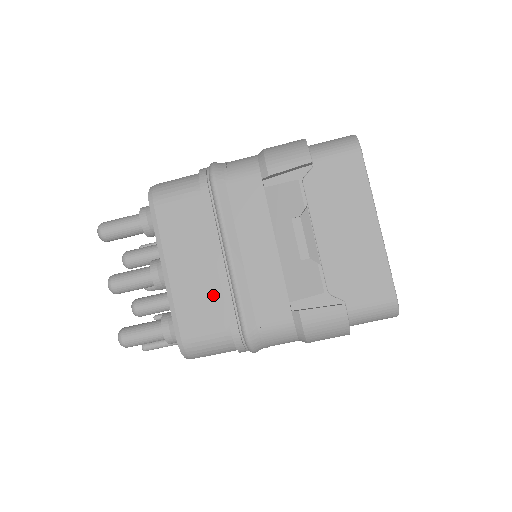
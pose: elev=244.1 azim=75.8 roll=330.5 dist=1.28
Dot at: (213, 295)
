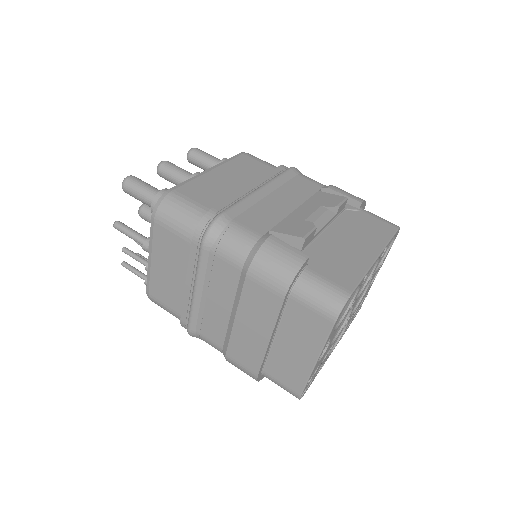
Dot at: (223, 195)
